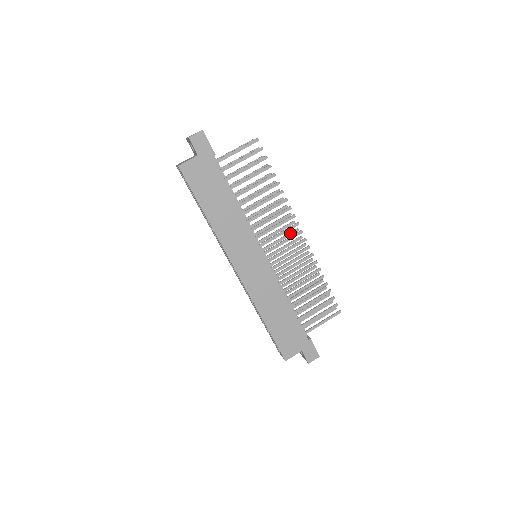
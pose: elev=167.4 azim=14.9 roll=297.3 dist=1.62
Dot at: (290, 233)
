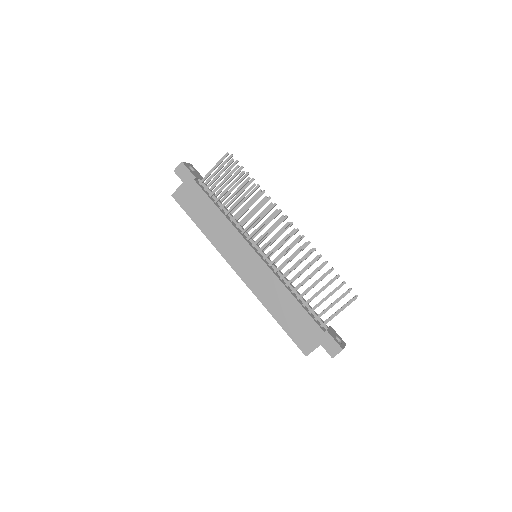
Dot at: occluded
